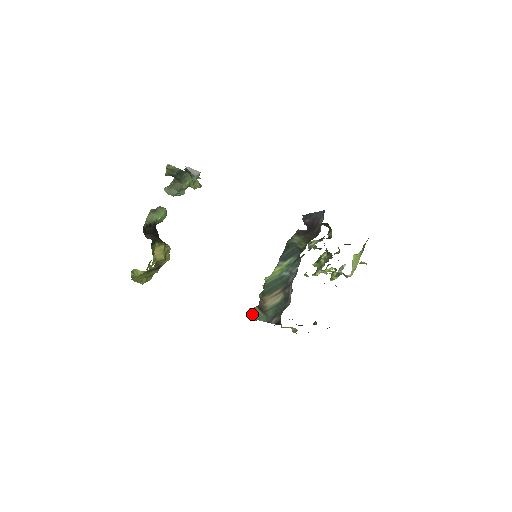
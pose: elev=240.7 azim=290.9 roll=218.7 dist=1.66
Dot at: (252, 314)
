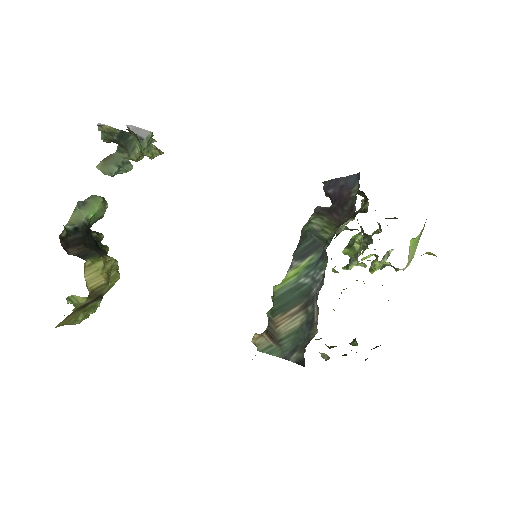
Dot at: (259, 344)
